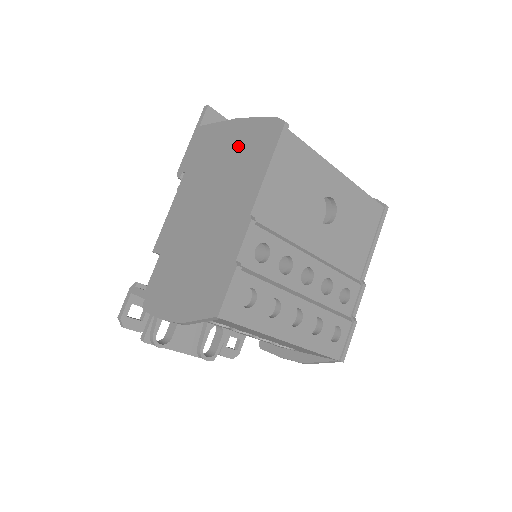
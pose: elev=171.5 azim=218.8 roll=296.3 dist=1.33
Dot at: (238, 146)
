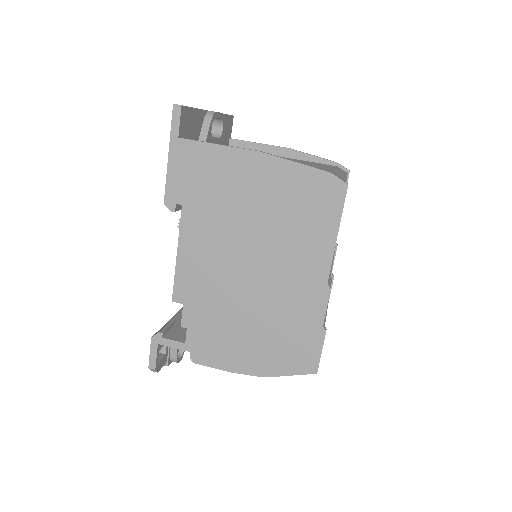
Dot at: (277, 195)
